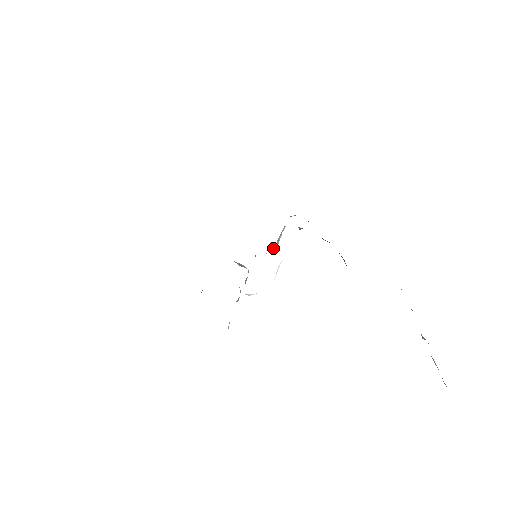
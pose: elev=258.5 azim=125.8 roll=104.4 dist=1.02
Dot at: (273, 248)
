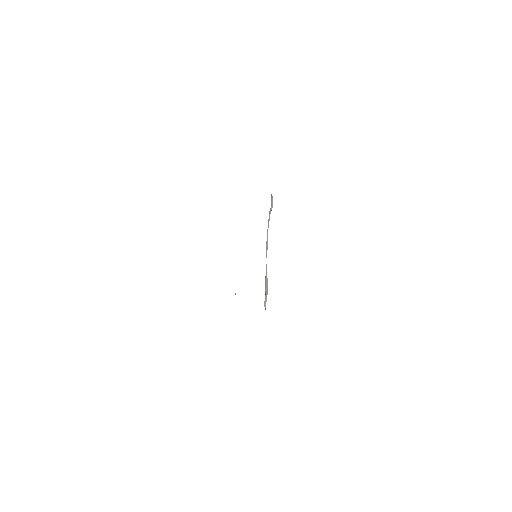
Dot at: occluded
